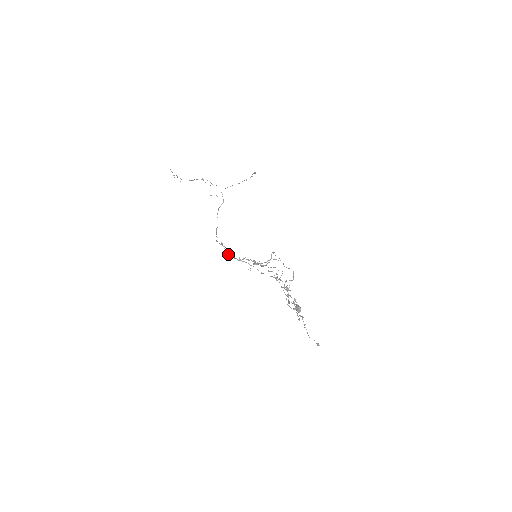
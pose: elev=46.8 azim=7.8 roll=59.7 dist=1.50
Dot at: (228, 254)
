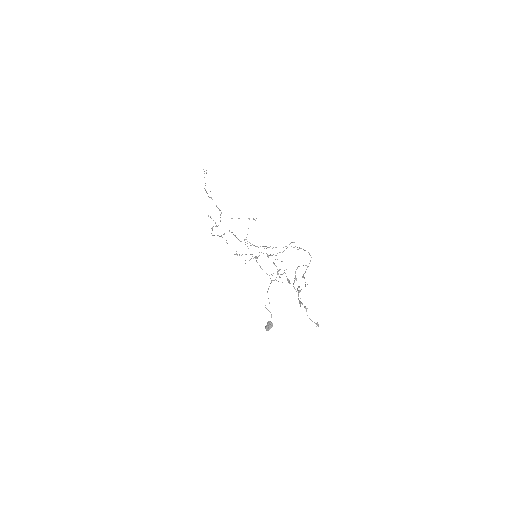
Dot at: occluded
